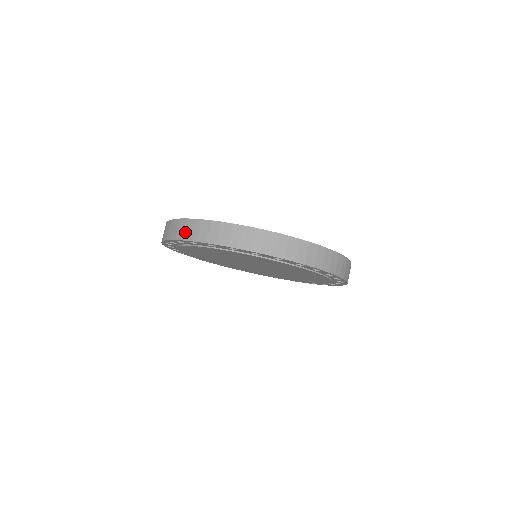
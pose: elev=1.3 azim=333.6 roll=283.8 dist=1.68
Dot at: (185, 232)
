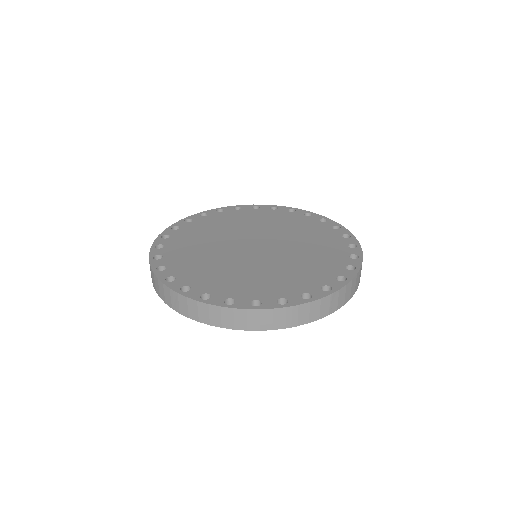
Dot at: (277, 322)
